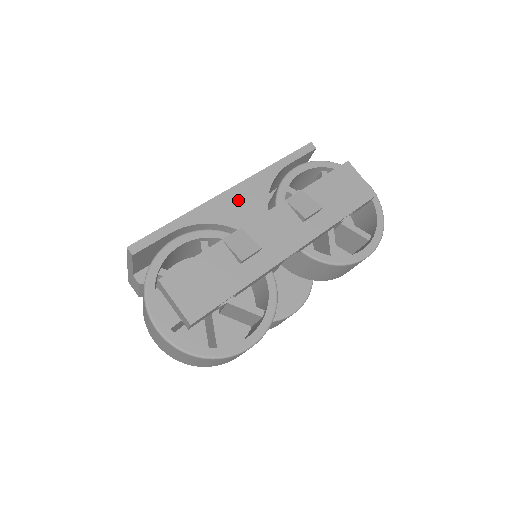
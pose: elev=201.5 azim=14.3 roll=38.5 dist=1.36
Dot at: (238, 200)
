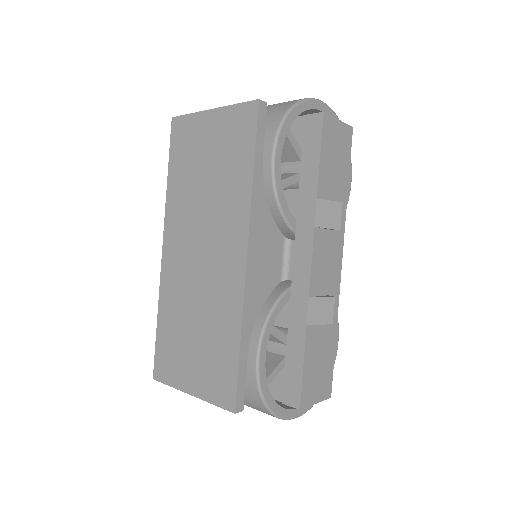
Dot at: (260, 258)
